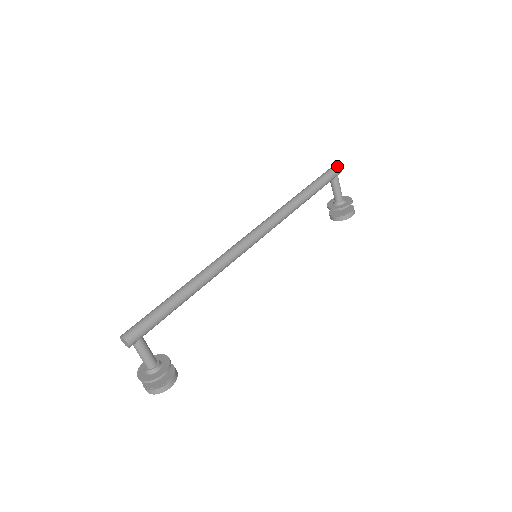
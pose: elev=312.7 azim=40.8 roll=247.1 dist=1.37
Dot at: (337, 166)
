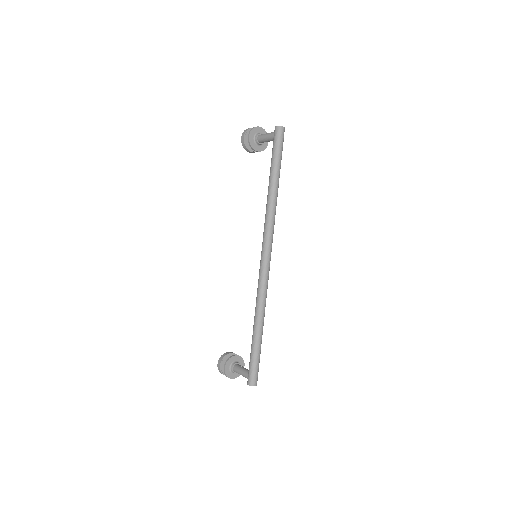
Dot at: occluded
